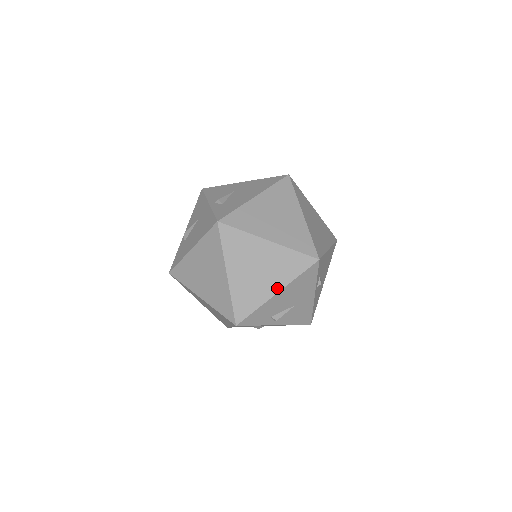
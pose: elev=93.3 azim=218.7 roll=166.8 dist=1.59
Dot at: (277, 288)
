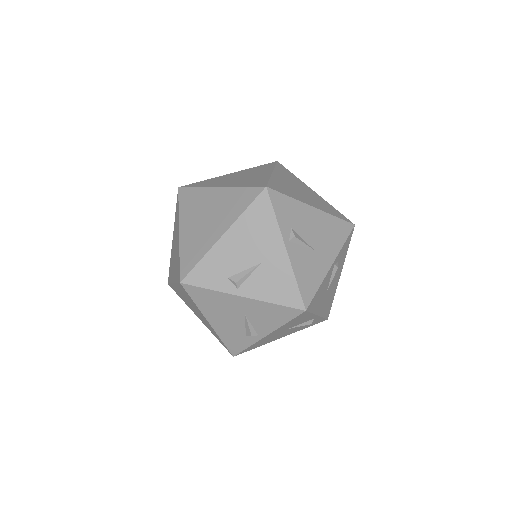
Dot at: (314, 206)
